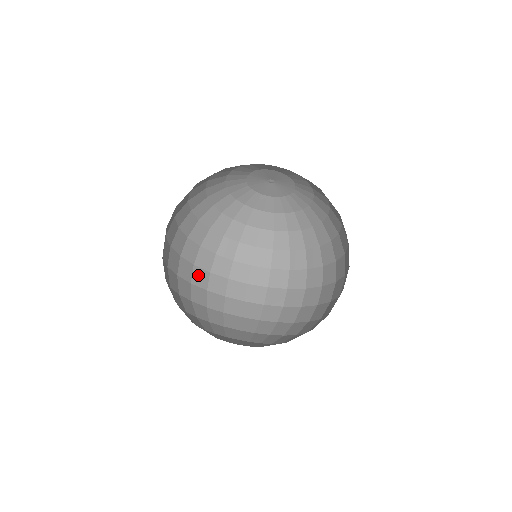
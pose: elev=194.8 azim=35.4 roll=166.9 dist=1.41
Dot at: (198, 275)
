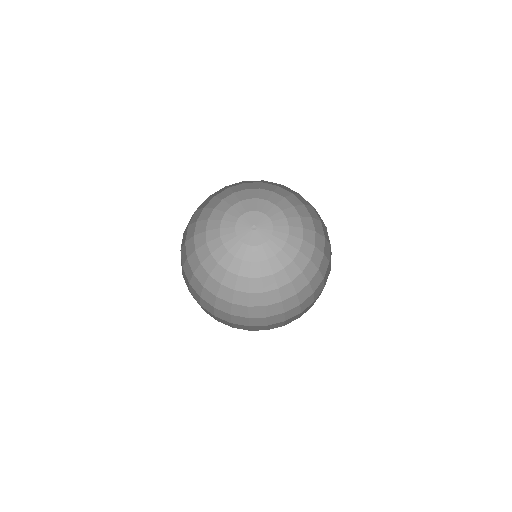
Dot at: (185, 276)
